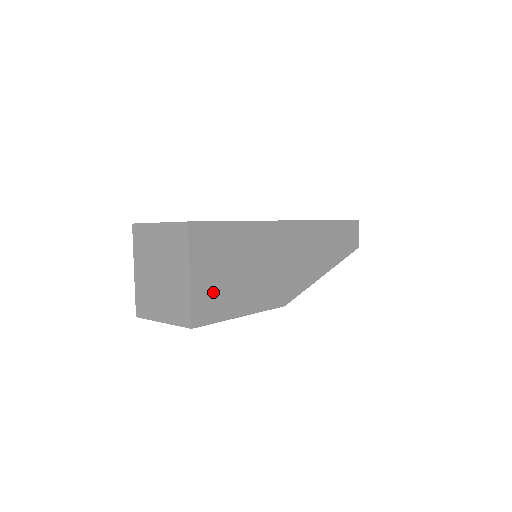
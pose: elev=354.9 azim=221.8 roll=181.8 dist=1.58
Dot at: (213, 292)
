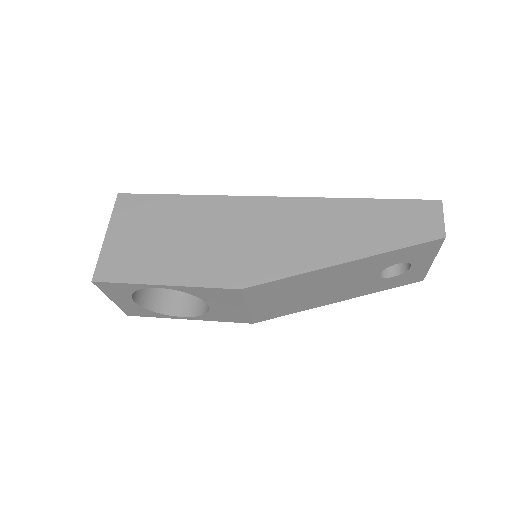
Dot at: (129, 253)
